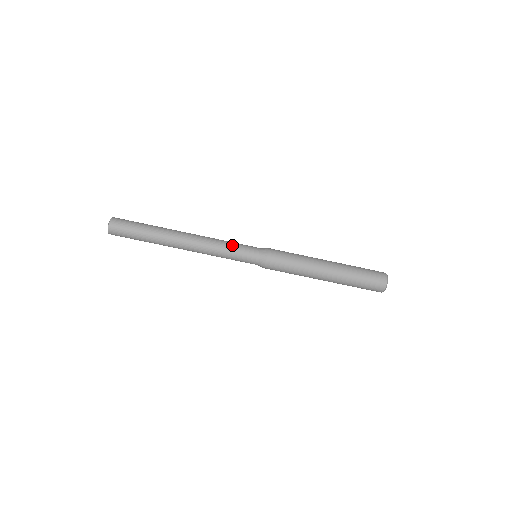
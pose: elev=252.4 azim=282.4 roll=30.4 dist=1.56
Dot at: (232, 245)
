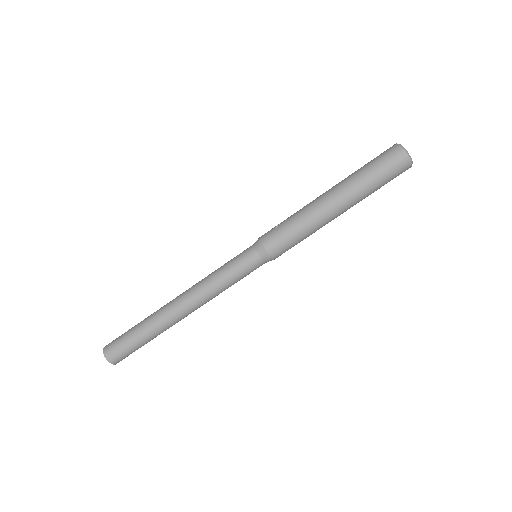
Dot at: (223, 265)
